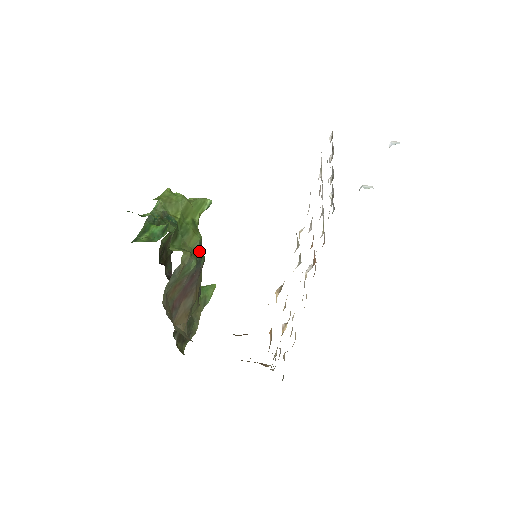
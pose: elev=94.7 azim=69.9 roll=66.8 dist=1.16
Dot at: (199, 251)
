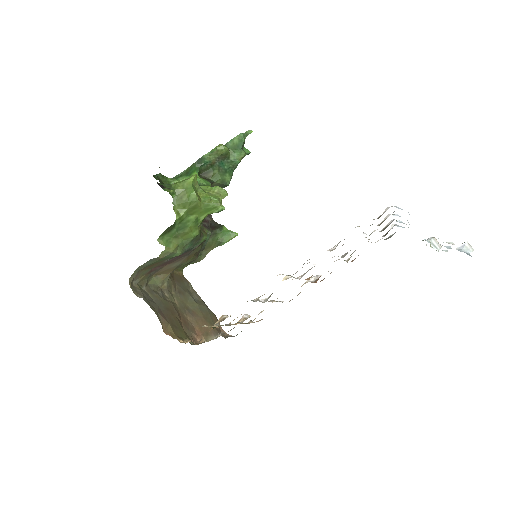
Dot at: (192, 242)
